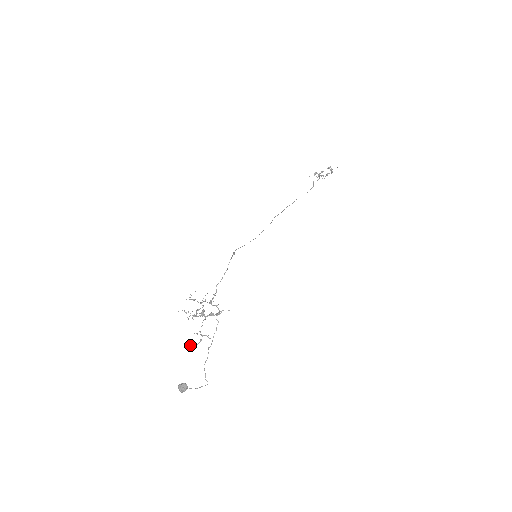
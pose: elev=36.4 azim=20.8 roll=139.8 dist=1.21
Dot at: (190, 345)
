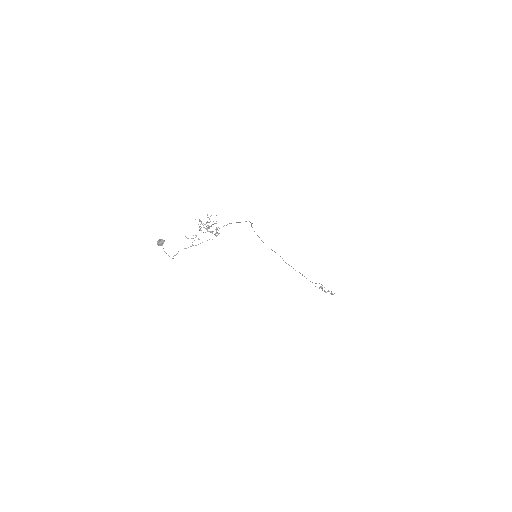
Dot at: occluded
